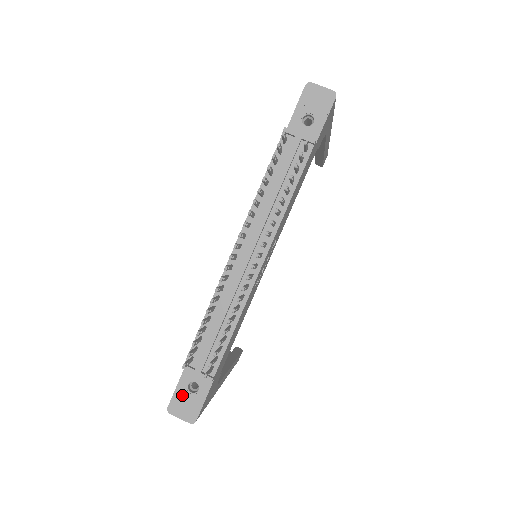
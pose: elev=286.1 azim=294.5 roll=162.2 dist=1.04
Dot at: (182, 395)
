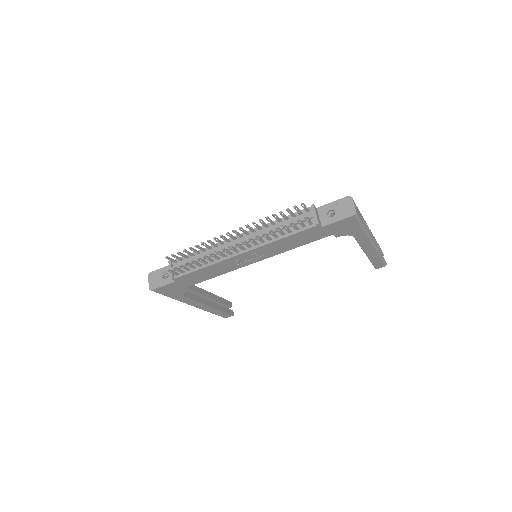
Dot at: (159, 274)
